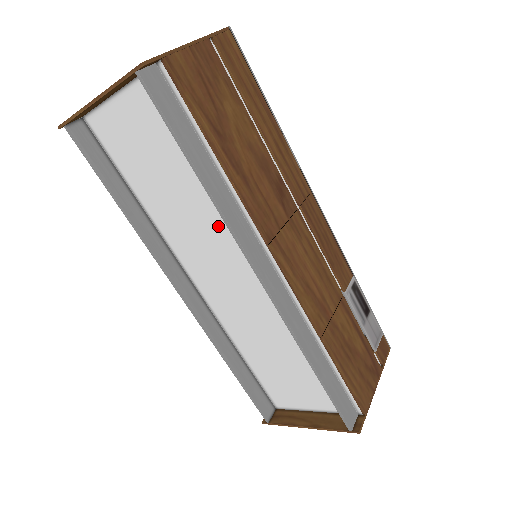
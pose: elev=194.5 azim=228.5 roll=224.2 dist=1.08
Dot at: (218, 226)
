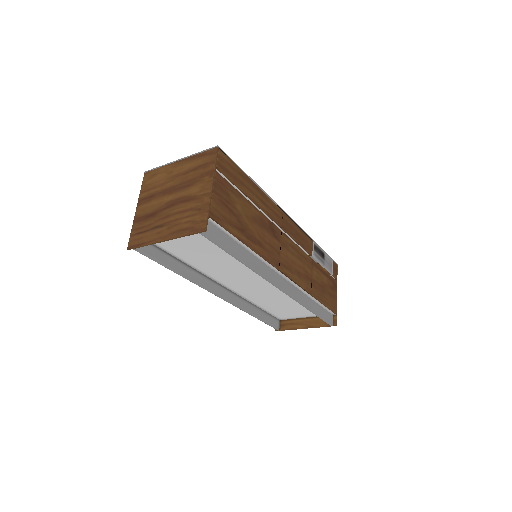
Dot at: (244, 266)
